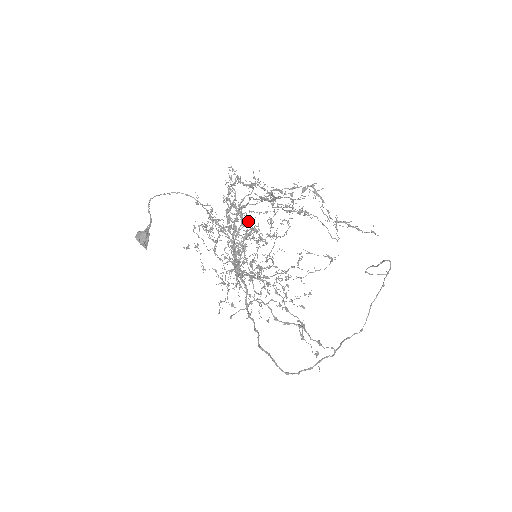
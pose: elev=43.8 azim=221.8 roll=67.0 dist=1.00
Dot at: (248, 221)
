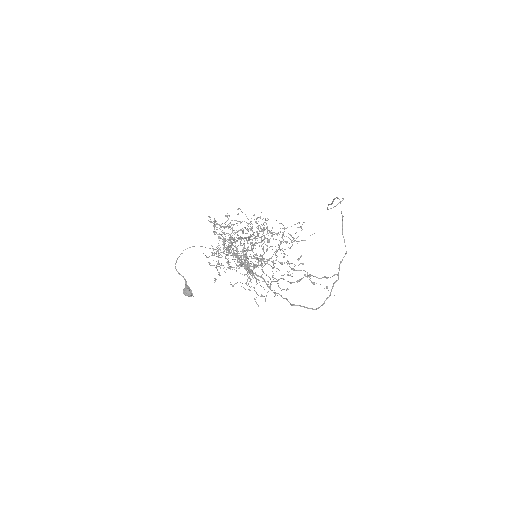
Dot at: occluded
